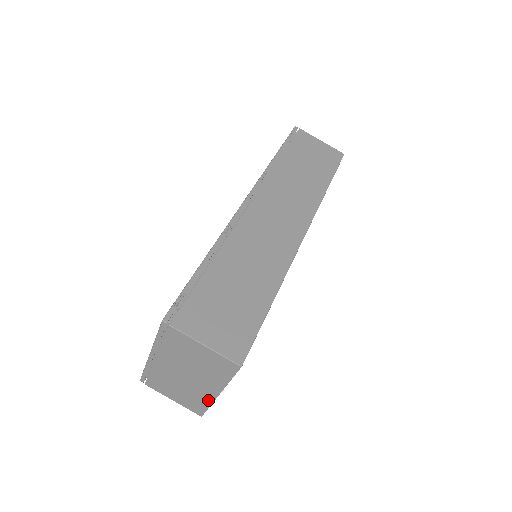
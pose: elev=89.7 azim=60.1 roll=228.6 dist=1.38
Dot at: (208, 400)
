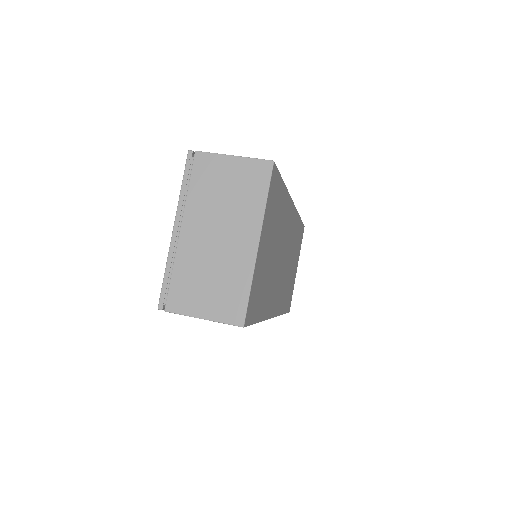
Dot at: (248, 269)
